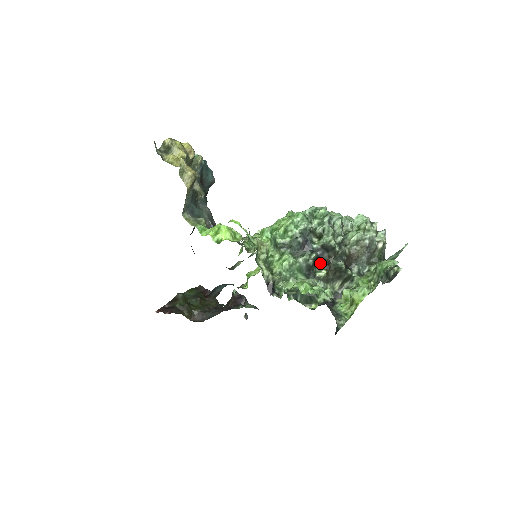
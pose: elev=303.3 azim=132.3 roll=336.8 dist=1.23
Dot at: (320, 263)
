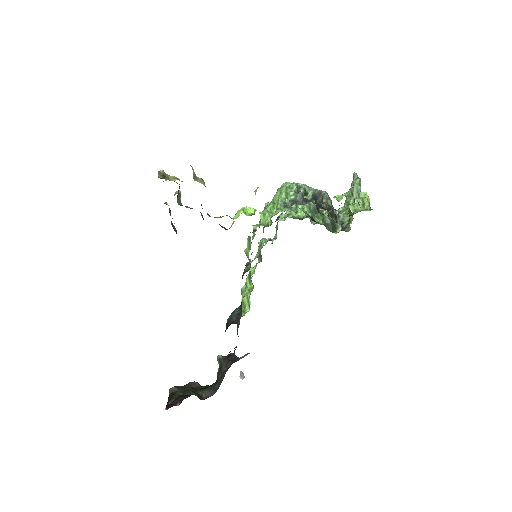
Dot at: (318, 209)
